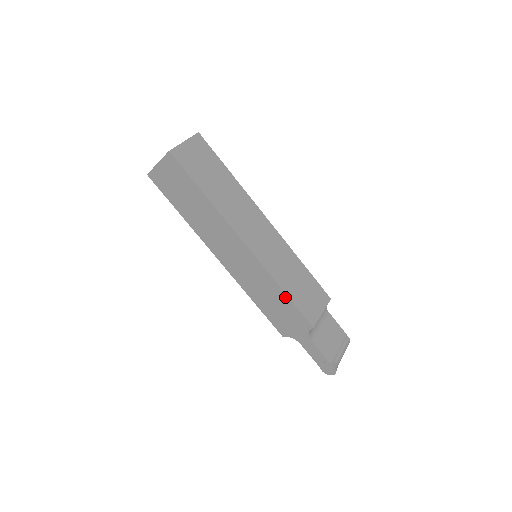
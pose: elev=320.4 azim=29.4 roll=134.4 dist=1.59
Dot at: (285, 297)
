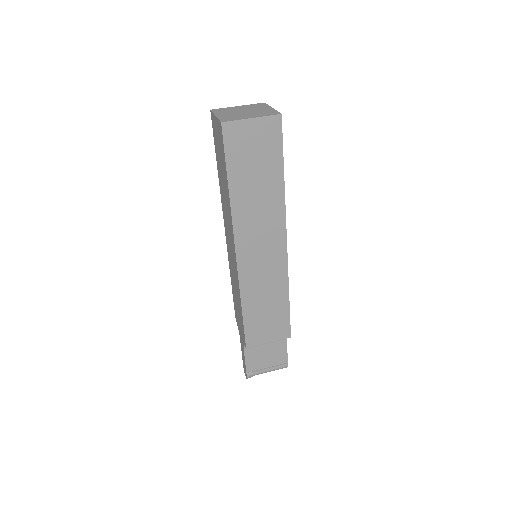
Dot at: (241, 311)
